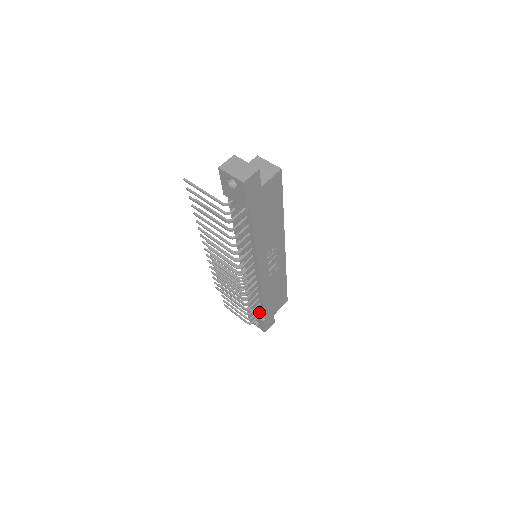
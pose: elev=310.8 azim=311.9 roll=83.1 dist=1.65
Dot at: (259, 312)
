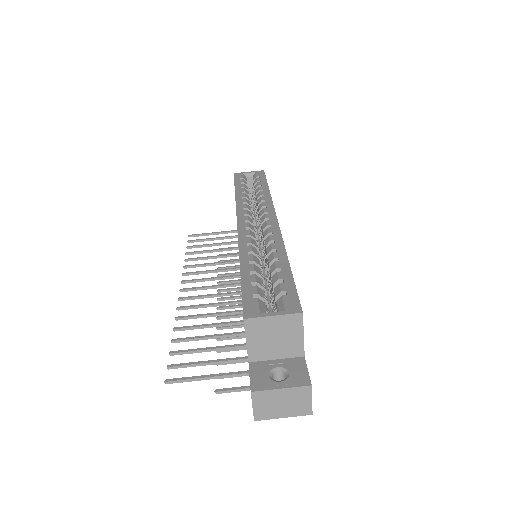
Dot at: occluded
